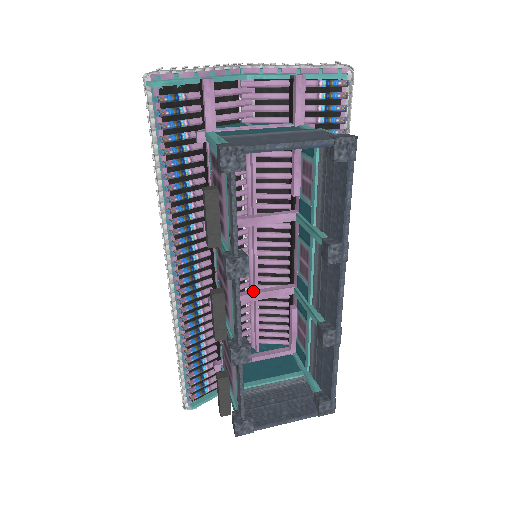
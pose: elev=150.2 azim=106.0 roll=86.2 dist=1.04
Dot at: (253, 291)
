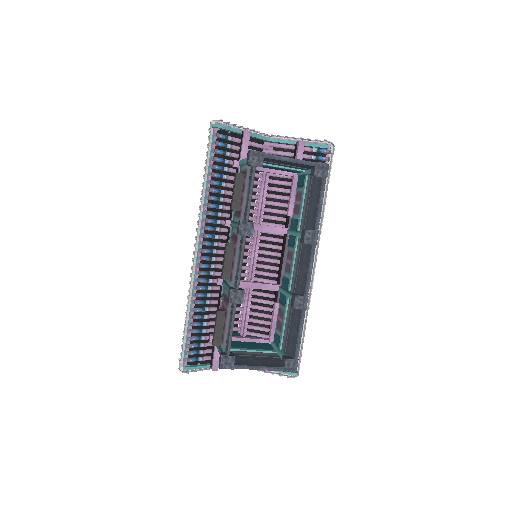
Dot at: occluded
